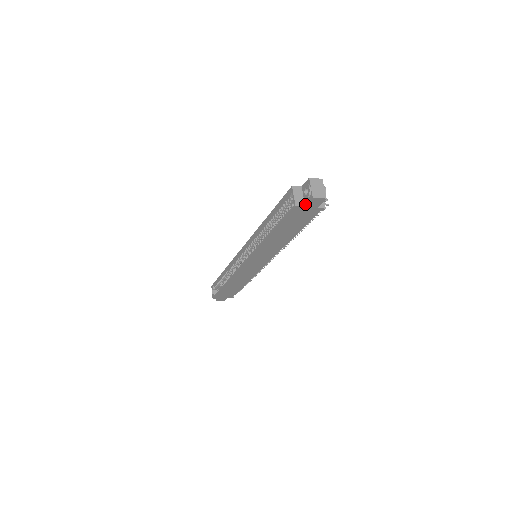
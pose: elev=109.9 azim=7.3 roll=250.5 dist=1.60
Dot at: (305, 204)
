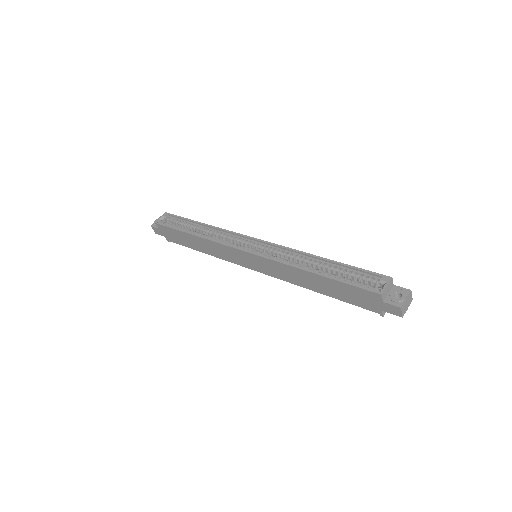
Dot at: (385, 301)
